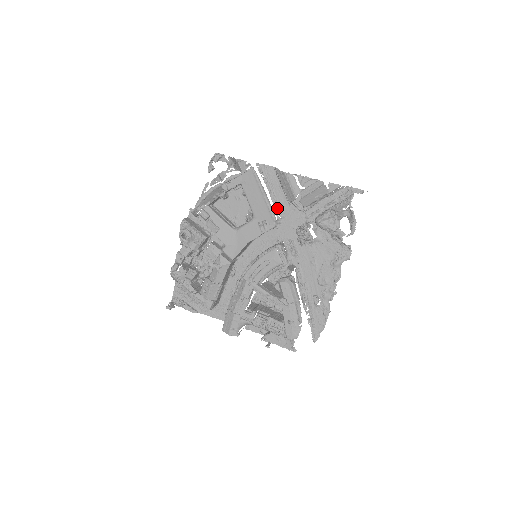
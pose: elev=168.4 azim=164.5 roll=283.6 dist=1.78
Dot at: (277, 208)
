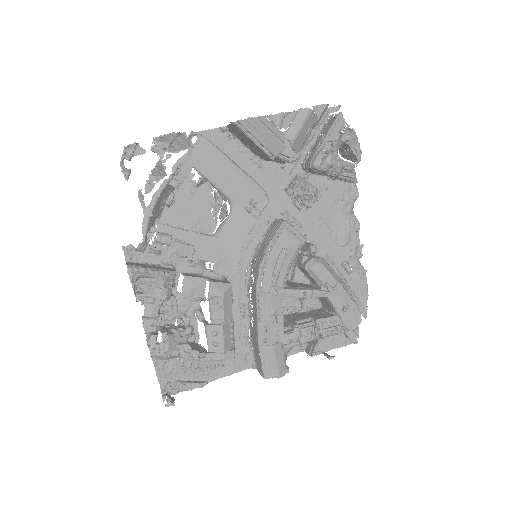
Dot at: occluded
